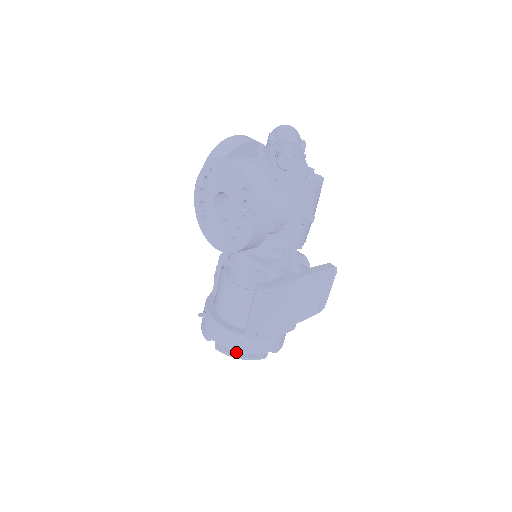
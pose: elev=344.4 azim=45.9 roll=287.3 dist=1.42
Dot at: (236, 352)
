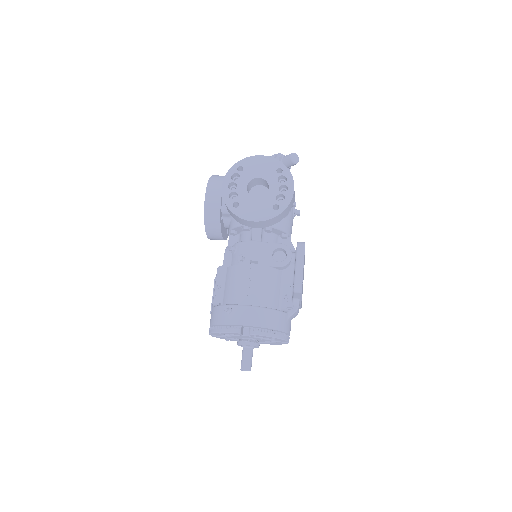
Dot at: (272, 331)
